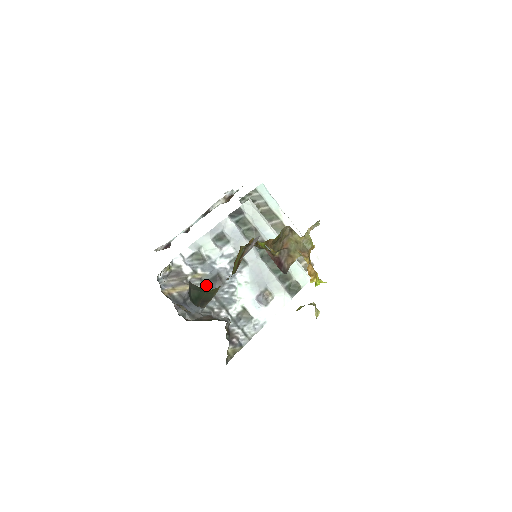
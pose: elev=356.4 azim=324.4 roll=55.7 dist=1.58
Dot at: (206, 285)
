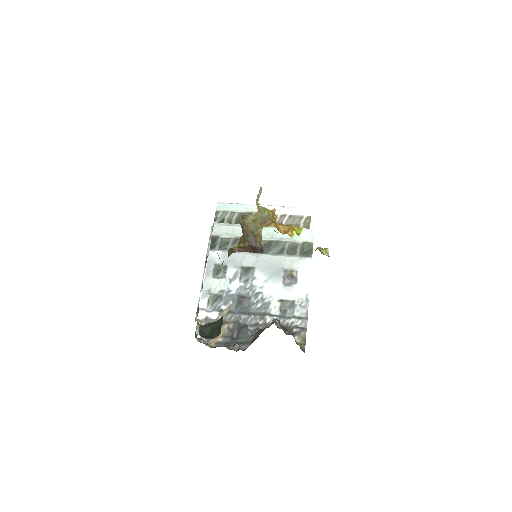
Dot at: (237, 312)
